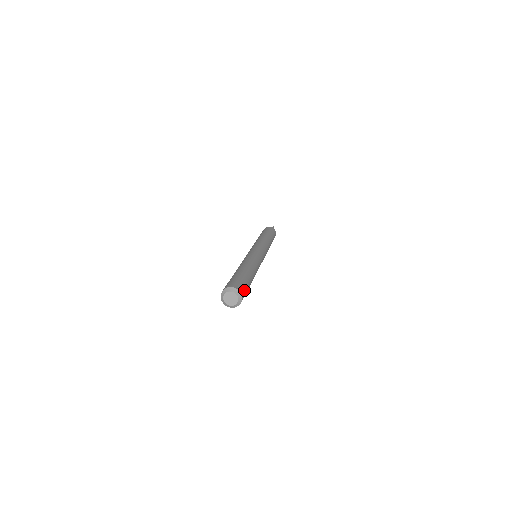
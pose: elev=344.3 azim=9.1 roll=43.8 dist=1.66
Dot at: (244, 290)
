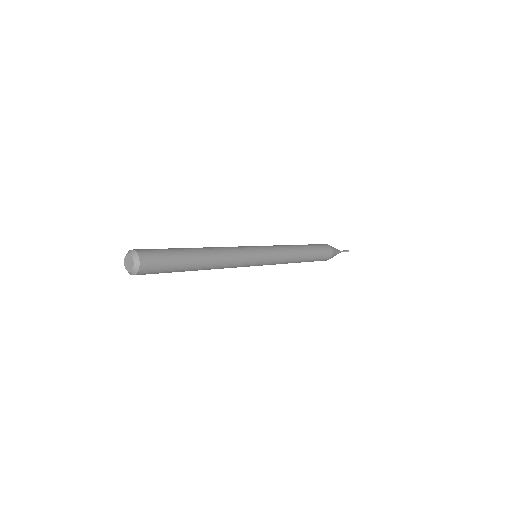
Dot at: (153, 268)
